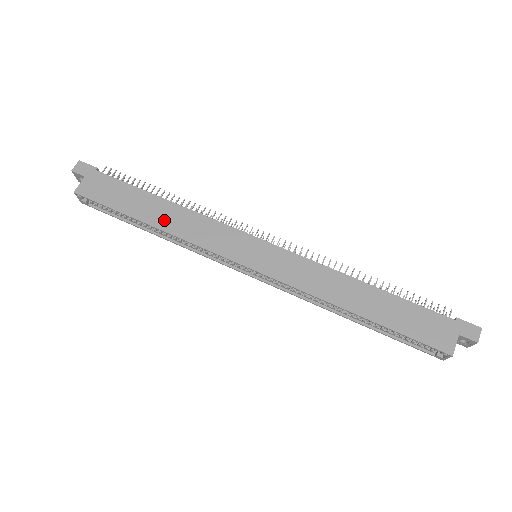
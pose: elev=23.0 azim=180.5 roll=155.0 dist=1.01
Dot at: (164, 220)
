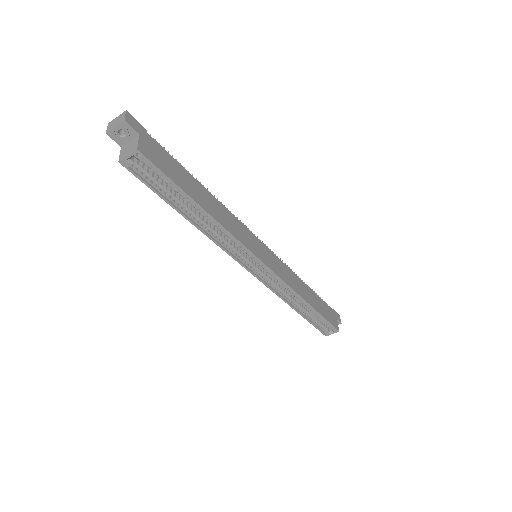
Dot at: (212, 209)
